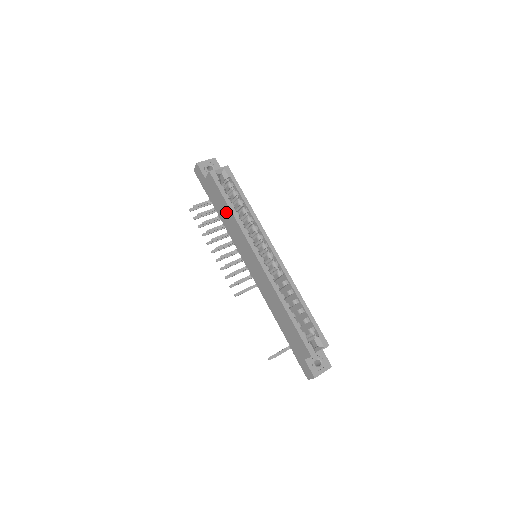
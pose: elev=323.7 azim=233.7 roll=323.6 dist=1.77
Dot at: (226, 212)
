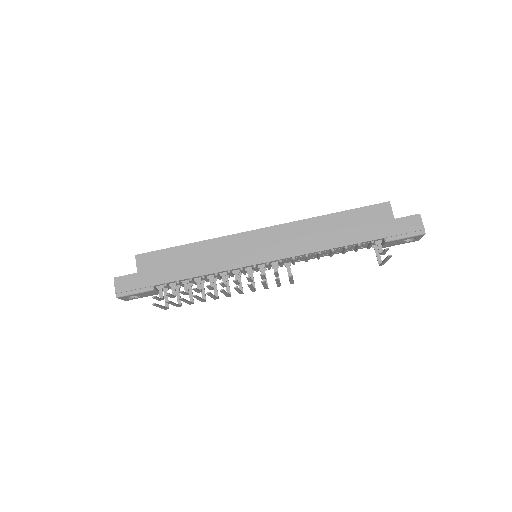
Dot at: (189, 256)
